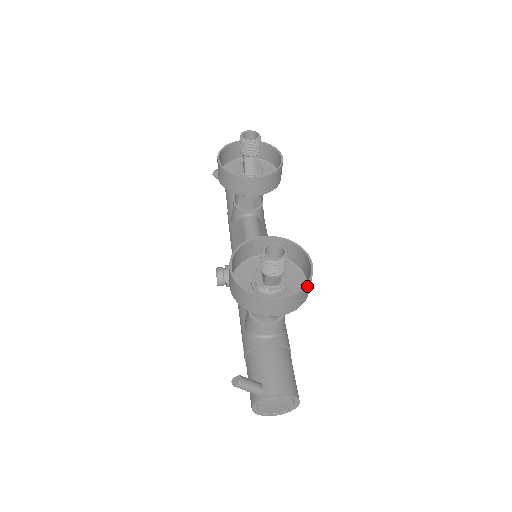
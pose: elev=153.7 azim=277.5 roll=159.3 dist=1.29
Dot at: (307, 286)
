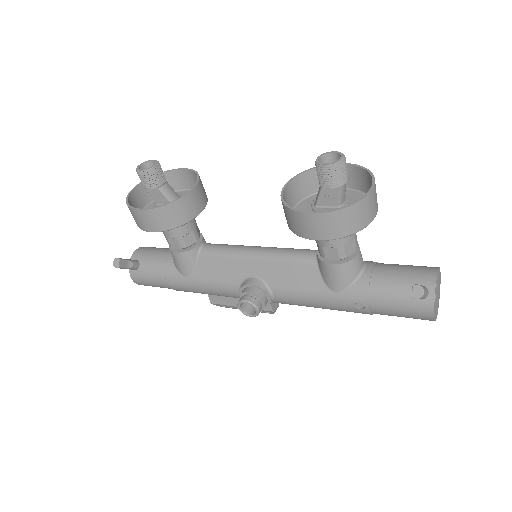
Dot at: (365, 170)
